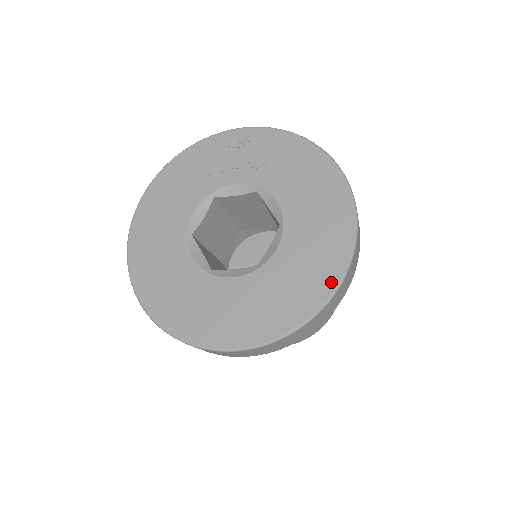
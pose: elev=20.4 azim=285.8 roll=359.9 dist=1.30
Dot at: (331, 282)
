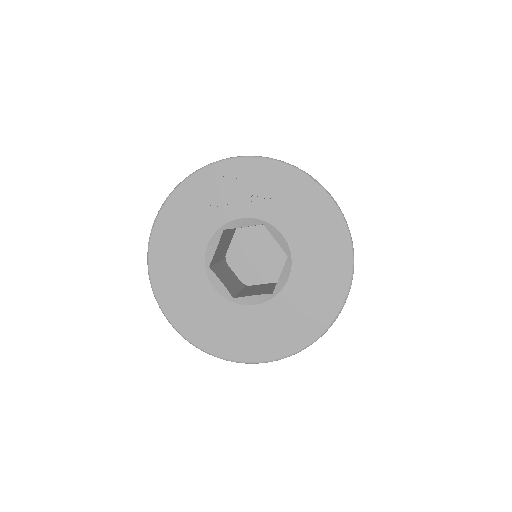
Dot at: (336, 306)
